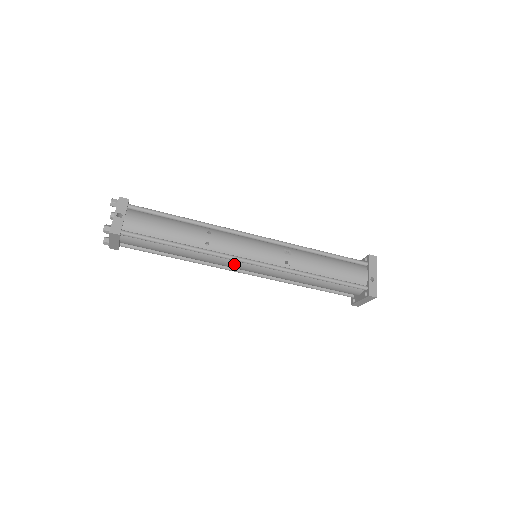
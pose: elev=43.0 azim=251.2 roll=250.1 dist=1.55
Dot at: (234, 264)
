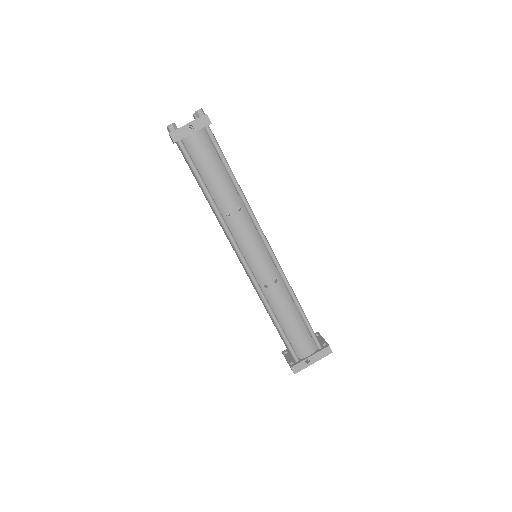
Dot at: occluded
